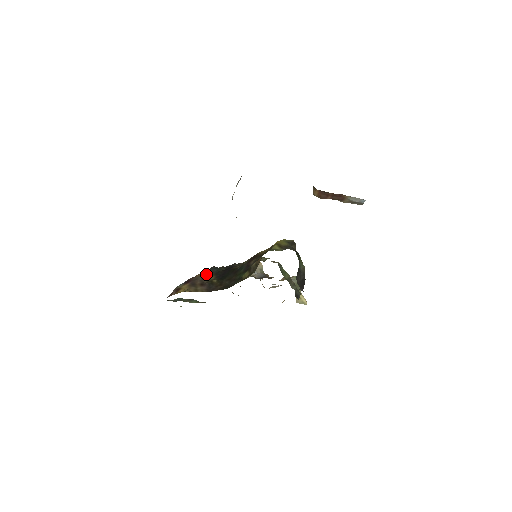
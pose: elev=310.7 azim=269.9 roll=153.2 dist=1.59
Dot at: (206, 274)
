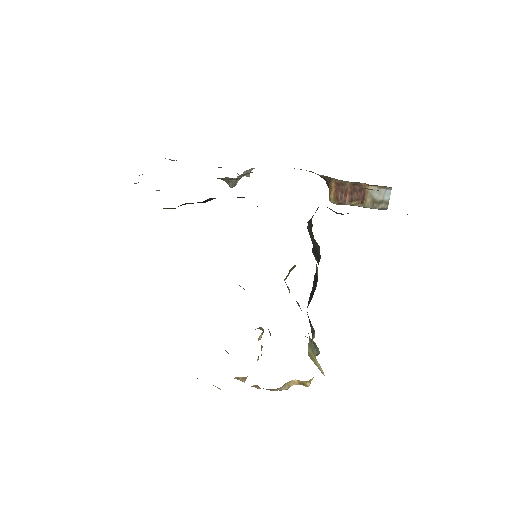
Dot at: occluded
